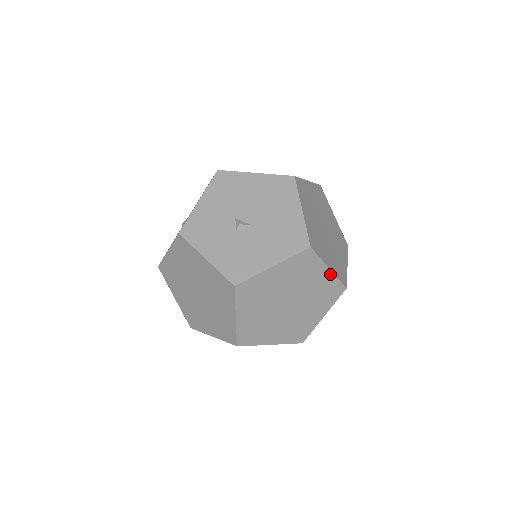
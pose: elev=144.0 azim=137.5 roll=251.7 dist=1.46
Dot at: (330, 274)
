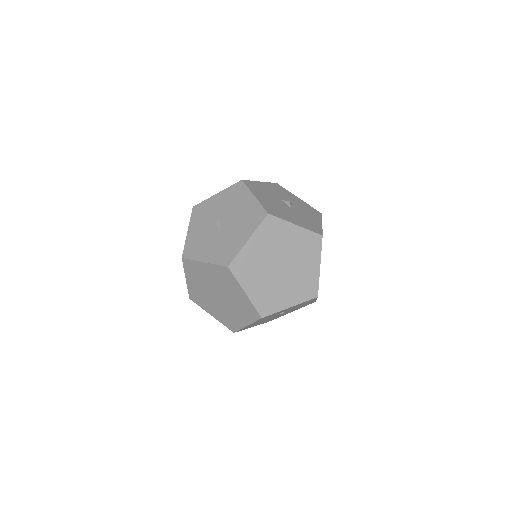
Dot at: (247, 297)
